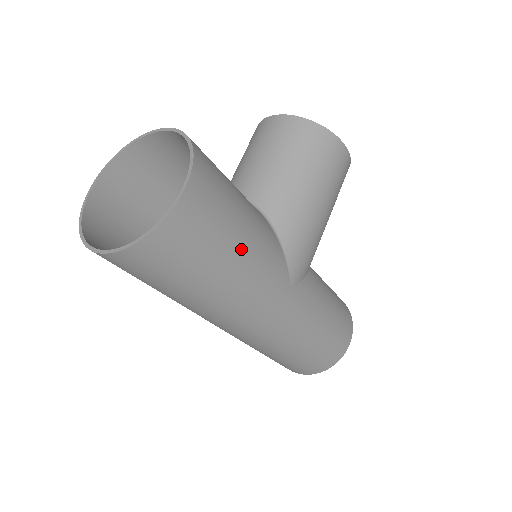
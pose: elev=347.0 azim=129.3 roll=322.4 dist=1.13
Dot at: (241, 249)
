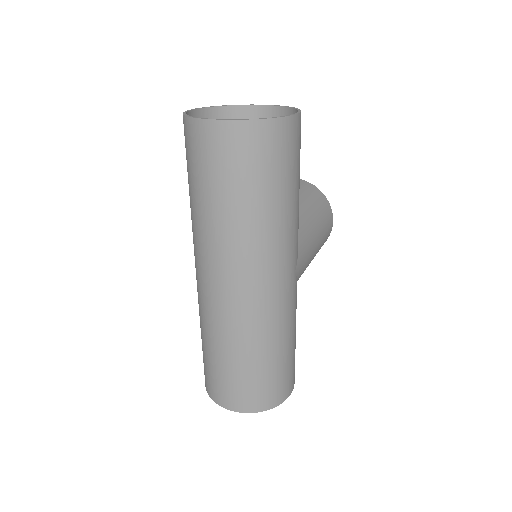
Dot at: (295, 196)
